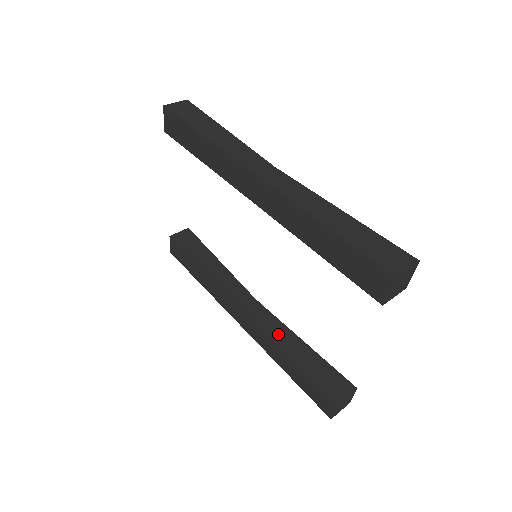
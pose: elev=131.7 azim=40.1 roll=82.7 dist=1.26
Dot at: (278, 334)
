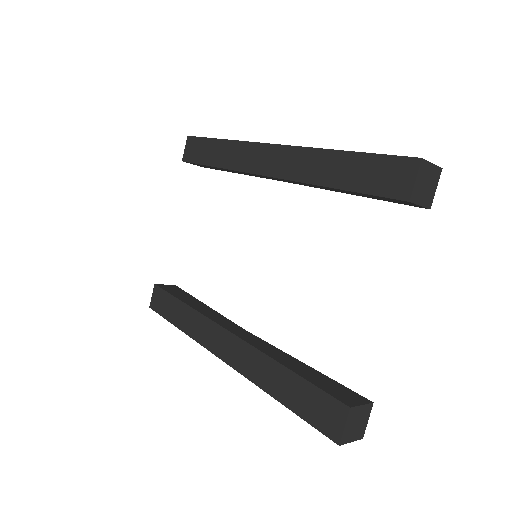
Dot at: (271, 351)
